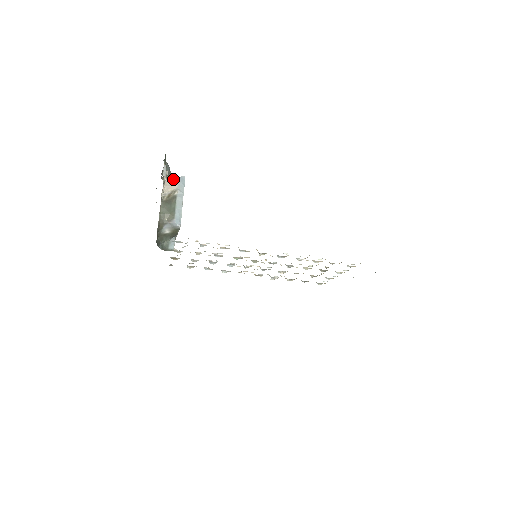
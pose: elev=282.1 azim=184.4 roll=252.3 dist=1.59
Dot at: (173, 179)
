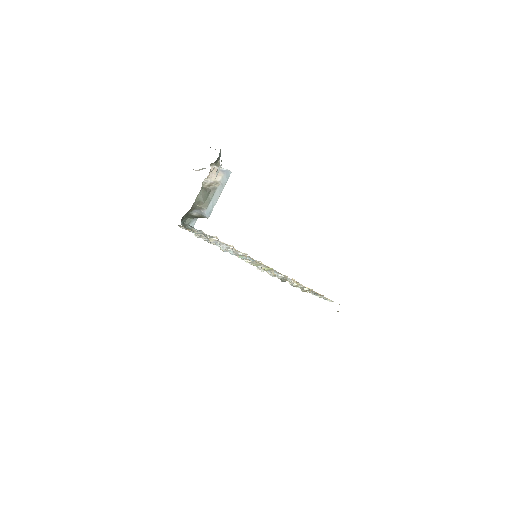
Dot at: (220, 168)
